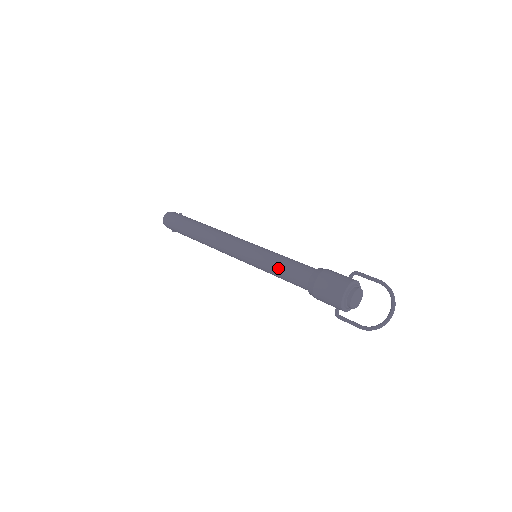
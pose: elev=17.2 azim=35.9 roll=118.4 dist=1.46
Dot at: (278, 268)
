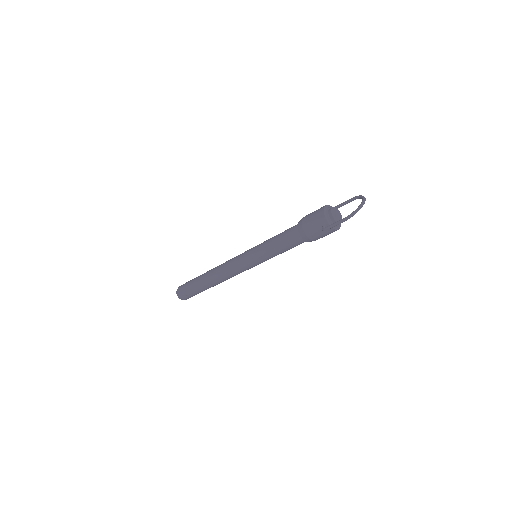
Dot at: (273, 238)
